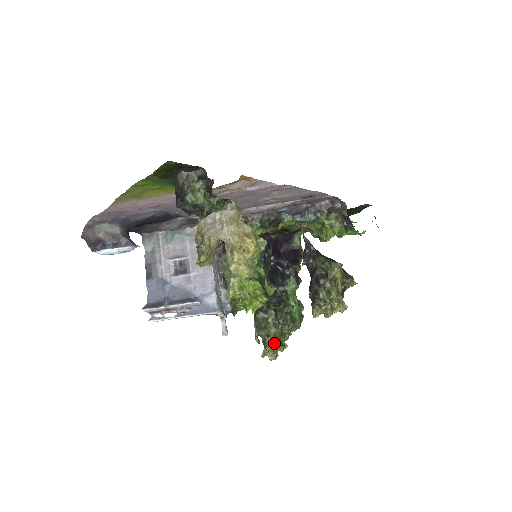
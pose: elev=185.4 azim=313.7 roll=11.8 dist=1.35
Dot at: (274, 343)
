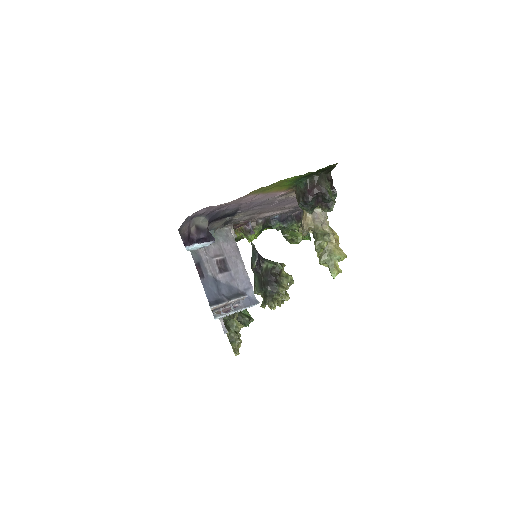
Dot at: (239, 339)
